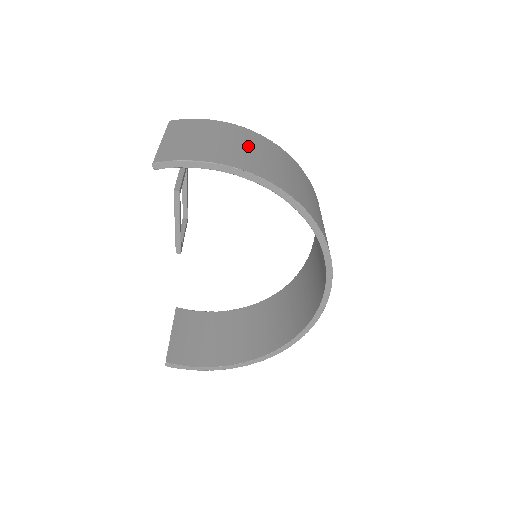
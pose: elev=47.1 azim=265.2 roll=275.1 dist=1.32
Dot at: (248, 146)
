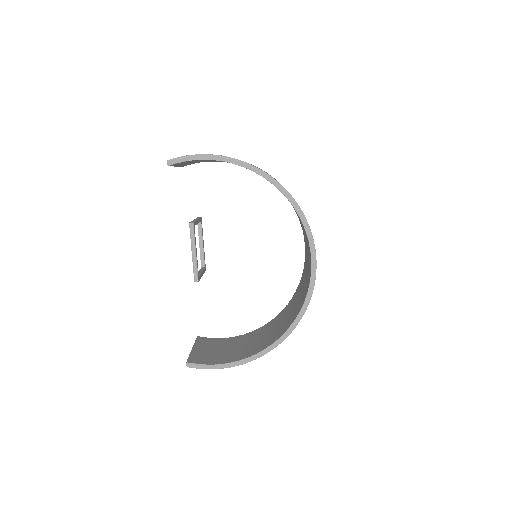
Dot at: occluded
